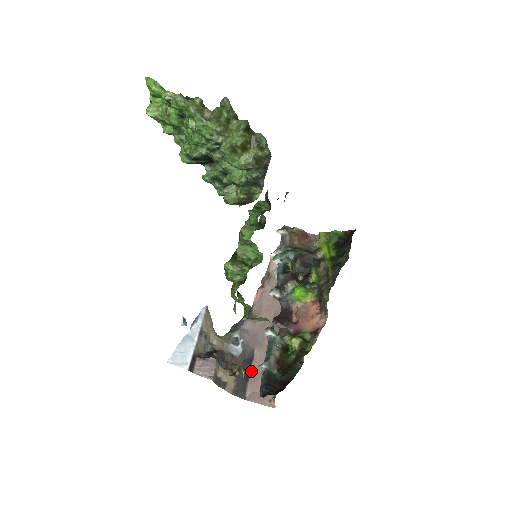
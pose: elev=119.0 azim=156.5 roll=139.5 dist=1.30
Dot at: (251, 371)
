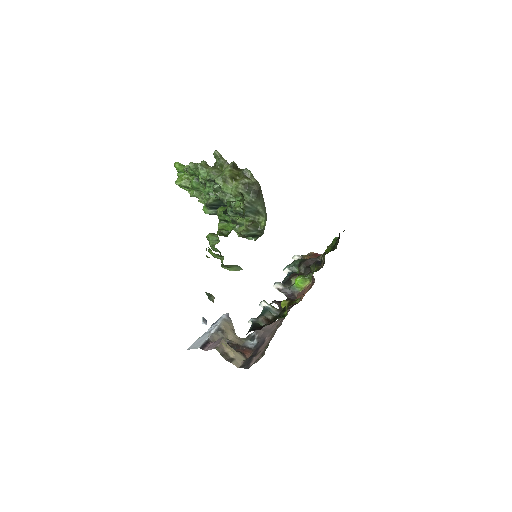
Dot at: (259, 350)
